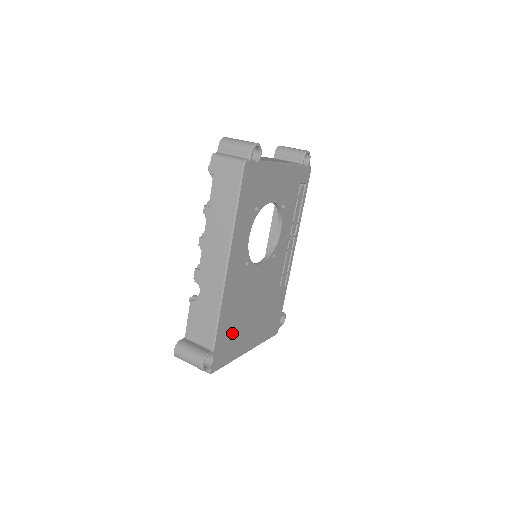
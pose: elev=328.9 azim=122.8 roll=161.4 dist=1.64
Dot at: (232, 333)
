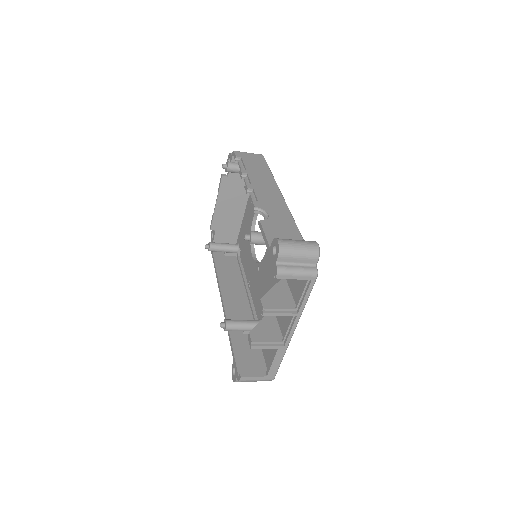
Dot at: occluded
